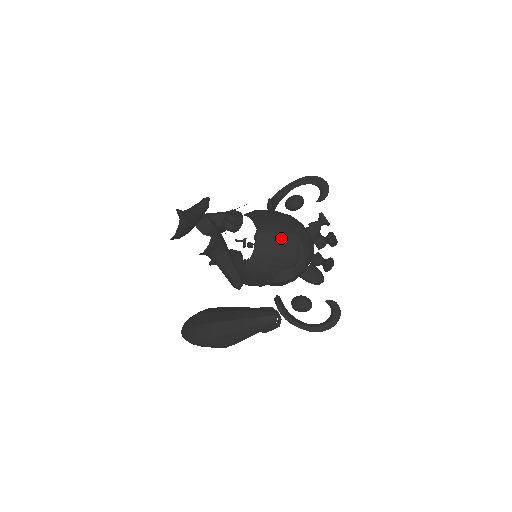
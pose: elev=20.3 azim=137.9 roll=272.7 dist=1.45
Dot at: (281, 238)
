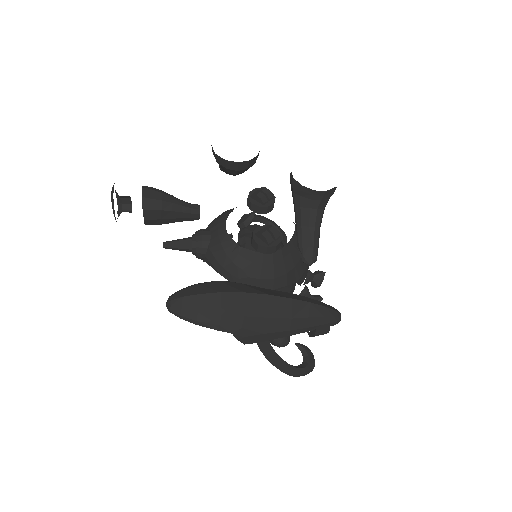
Dot at: occluded
